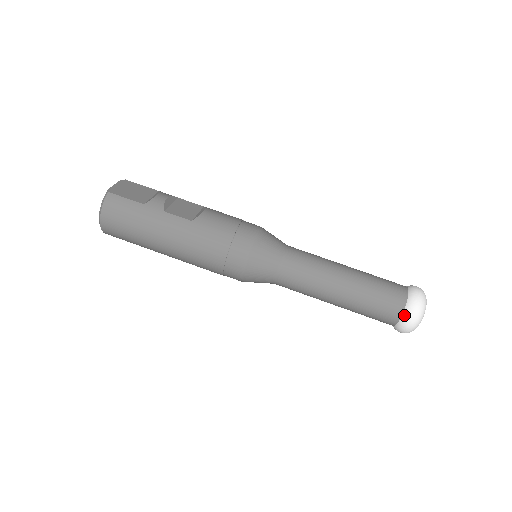
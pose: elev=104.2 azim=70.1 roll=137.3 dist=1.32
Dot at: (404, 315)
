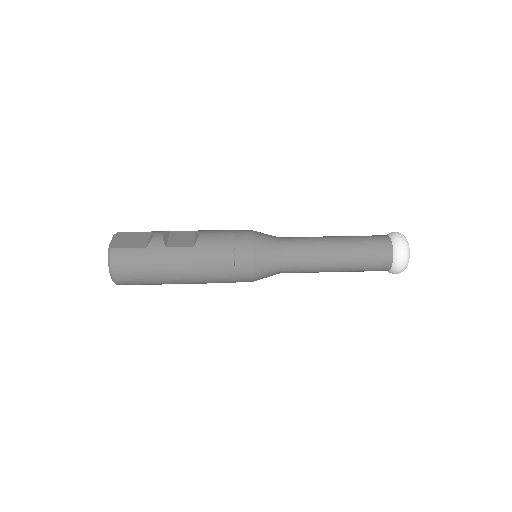
Dot at: (395, 259)
